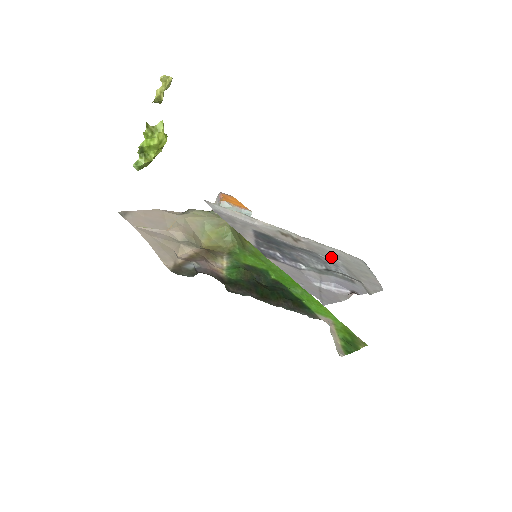
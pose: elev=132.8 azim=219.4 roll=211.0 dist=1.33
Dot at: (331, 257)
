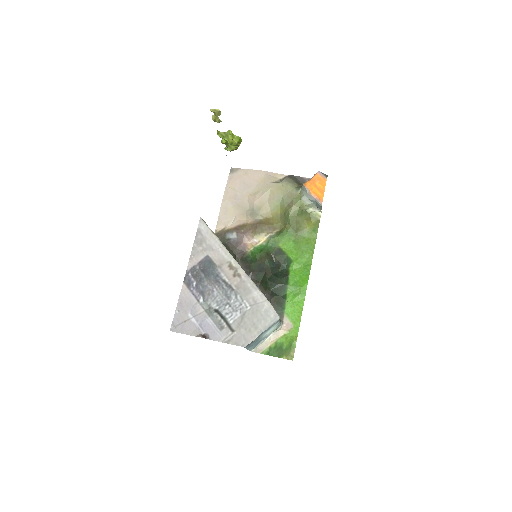
Dot at: (246, 301)
